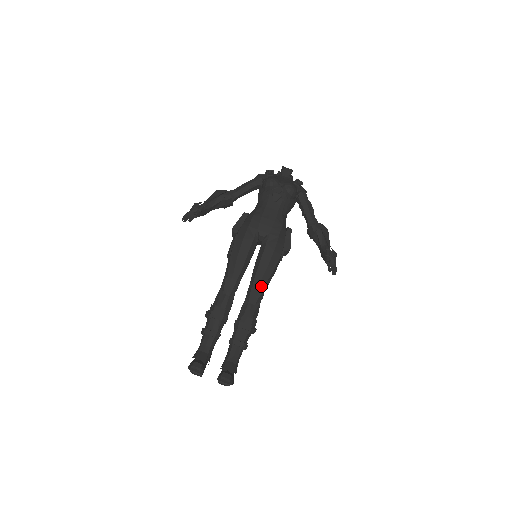
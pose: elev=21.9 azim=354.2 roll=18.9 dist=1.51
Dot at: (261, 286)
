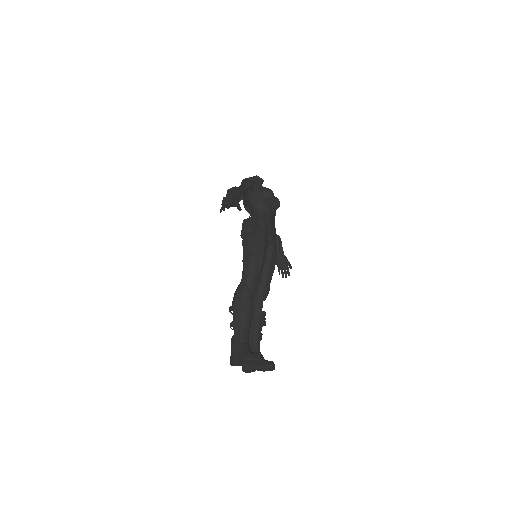
Dot at: (269, 285)
